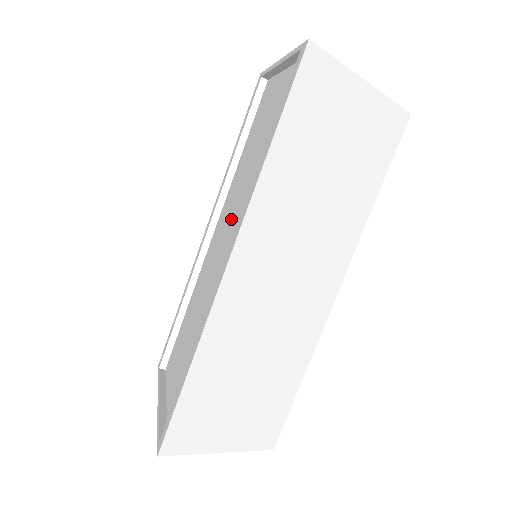
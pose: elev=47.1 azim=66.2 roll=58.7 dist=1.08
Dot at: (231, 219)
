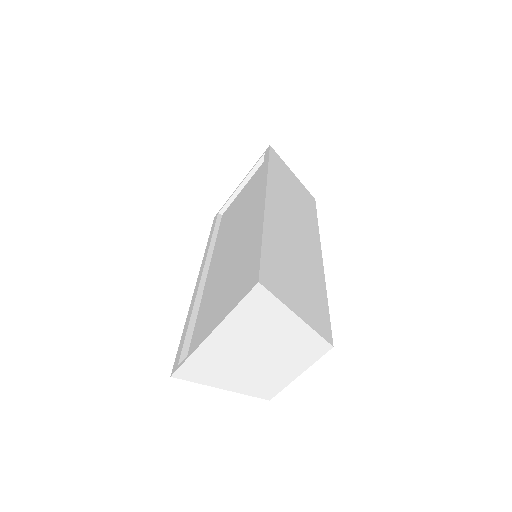
Dot at: (236, 231)
